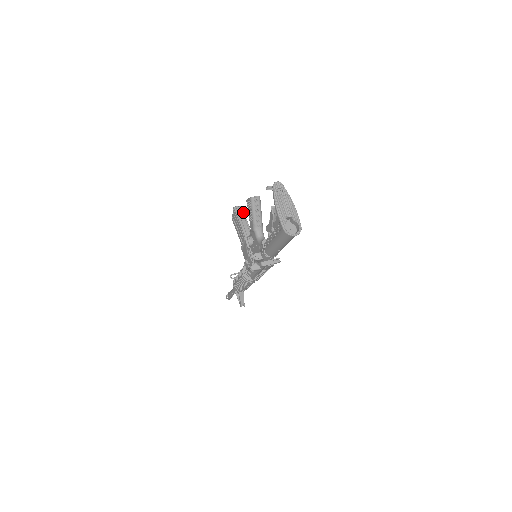
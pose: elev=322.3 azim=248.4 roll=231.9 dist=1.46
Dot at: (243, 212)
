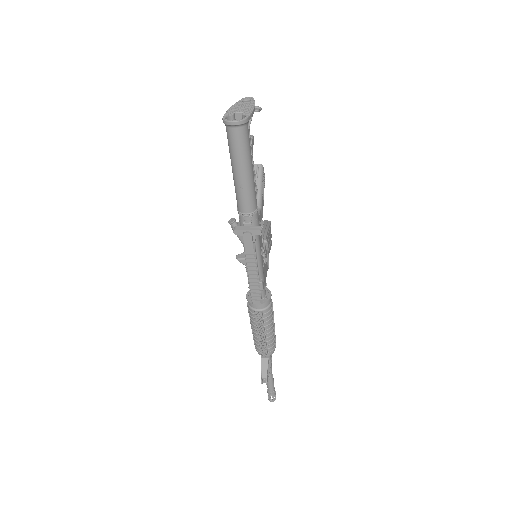
Dot at: (269, 224)
